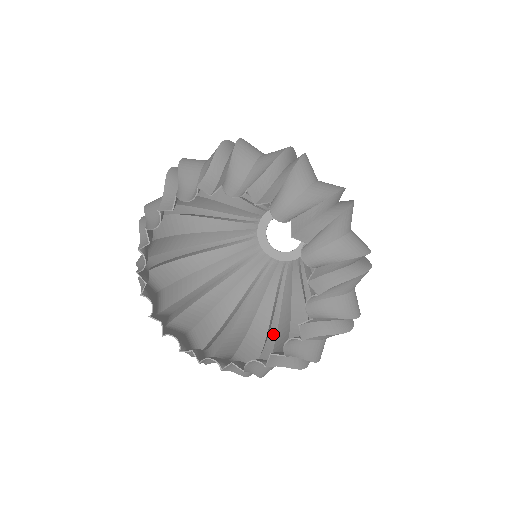
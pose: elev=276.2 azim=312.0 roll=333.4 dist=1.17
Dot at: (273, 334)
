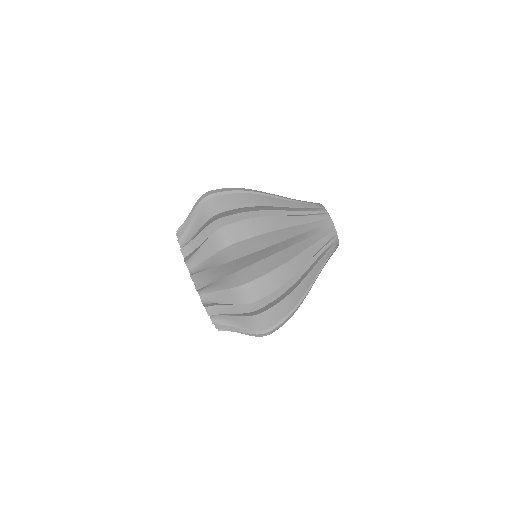
Dot at: occluded
